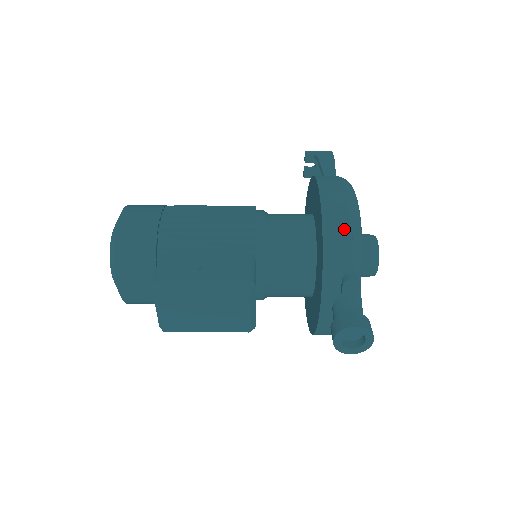
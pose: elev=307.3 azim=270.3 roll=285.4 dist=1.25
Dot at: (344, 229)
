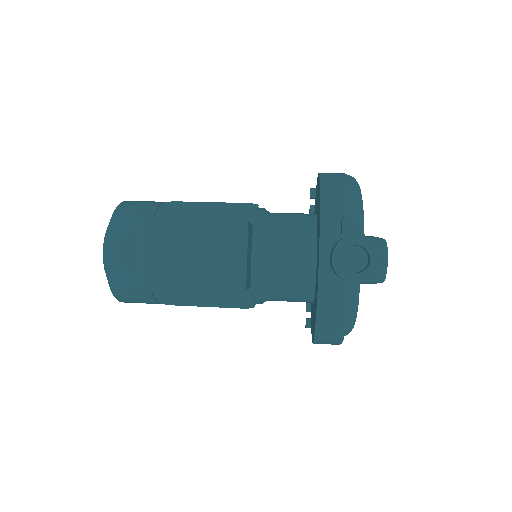
Dot at: (342, 183)
